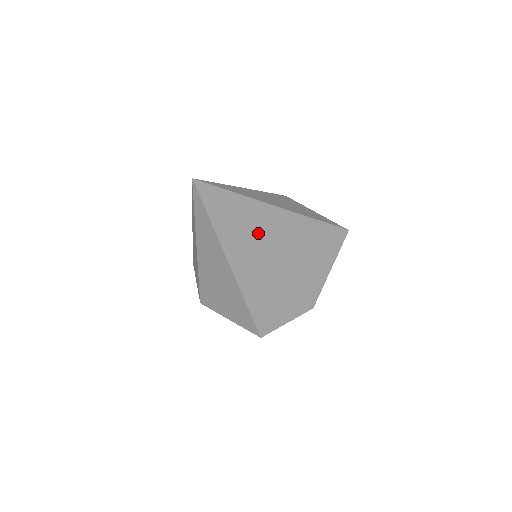
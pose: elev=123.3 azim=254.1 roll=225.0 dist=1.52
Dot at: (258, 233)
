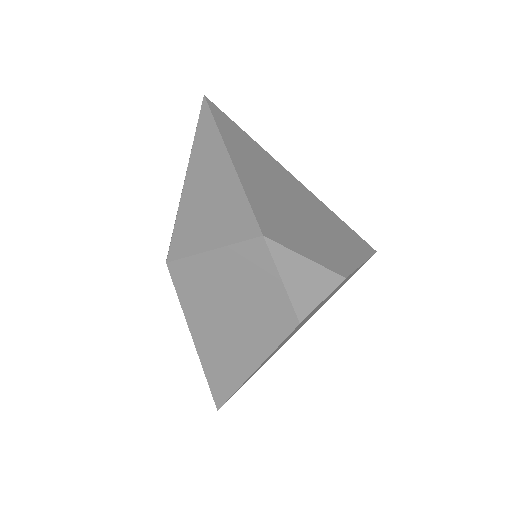
Dot at: (264, 165)
